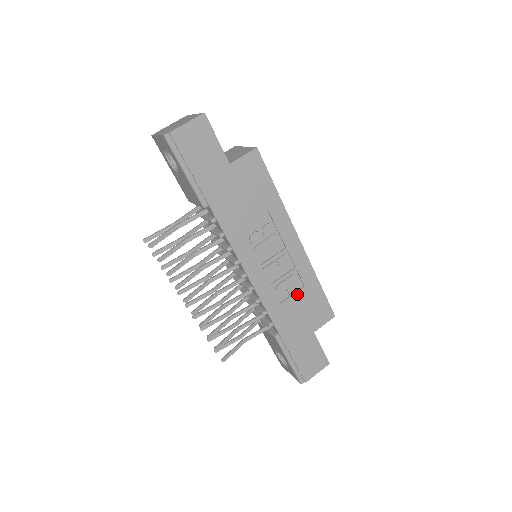
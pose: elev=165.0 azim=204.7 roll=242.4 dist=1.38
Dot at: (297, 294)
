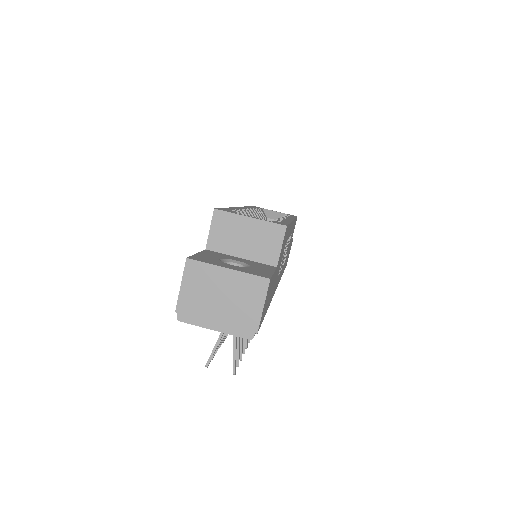
Dot at: occluded
